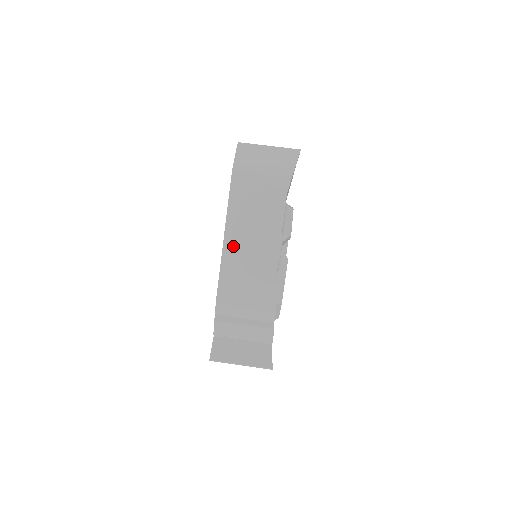
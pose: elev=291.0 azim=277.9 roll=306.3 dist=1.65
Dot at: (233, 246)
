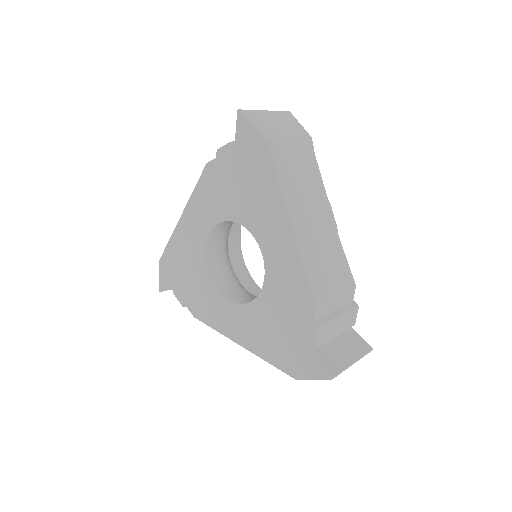
Dot at: (301, 229)
